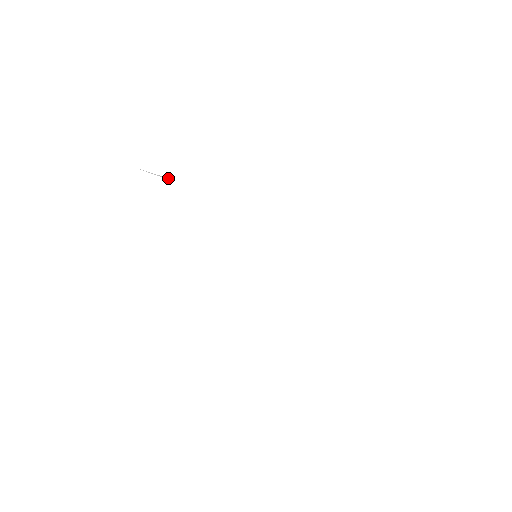
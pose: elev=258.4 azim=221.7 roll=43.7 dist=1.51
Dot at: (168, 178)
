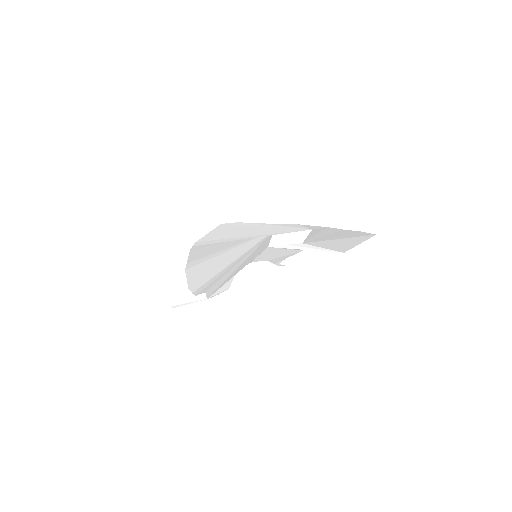
Dot at: (204, 300)
